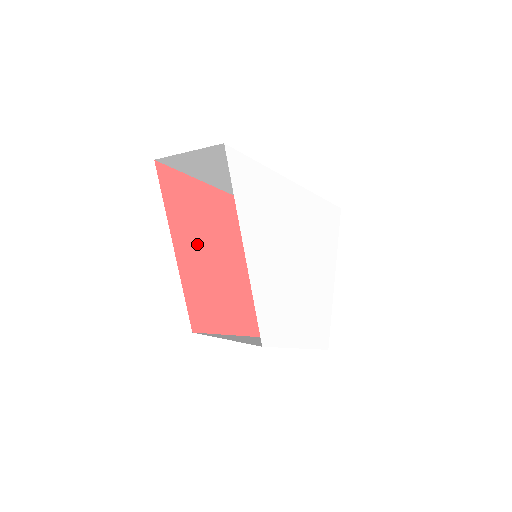
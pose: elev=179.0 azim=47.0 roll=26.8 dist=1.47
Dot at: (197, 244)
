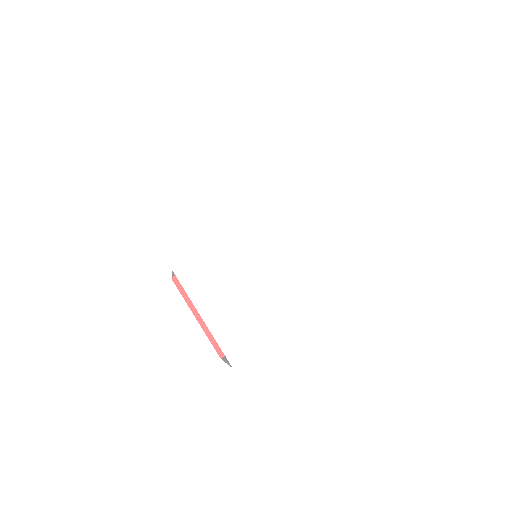
Dot at: occluded
